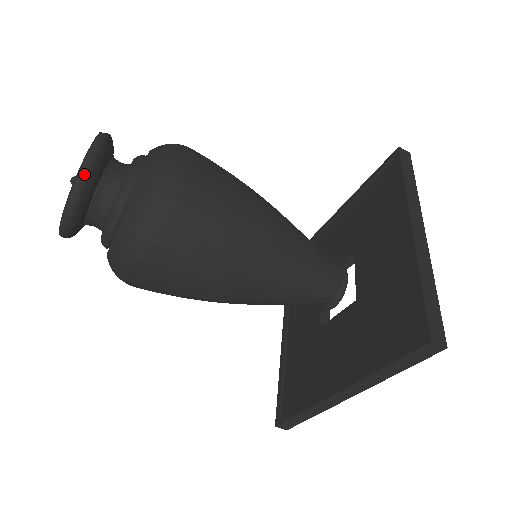
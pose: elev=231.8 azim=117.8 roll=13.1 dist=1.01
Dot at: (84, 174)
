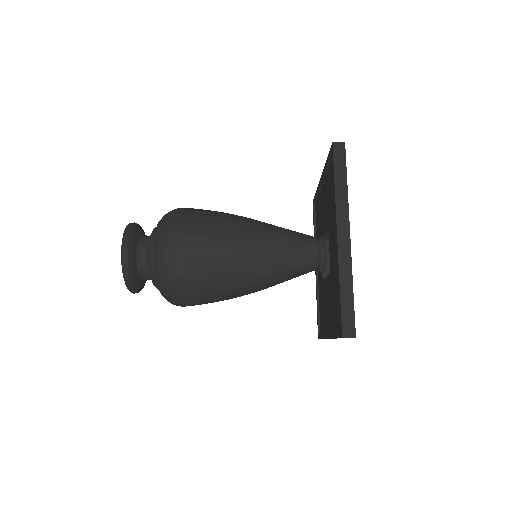
Dot at: (126, 273)
